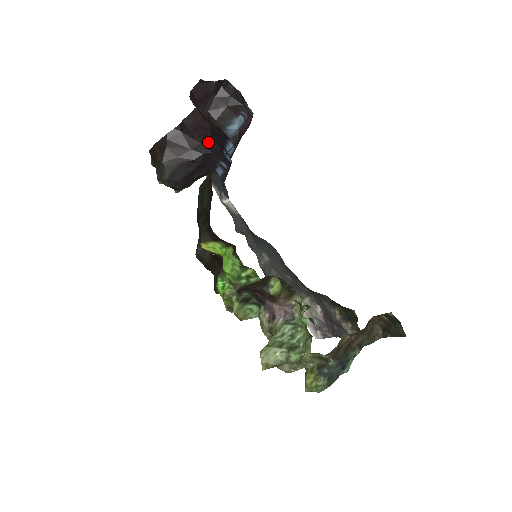
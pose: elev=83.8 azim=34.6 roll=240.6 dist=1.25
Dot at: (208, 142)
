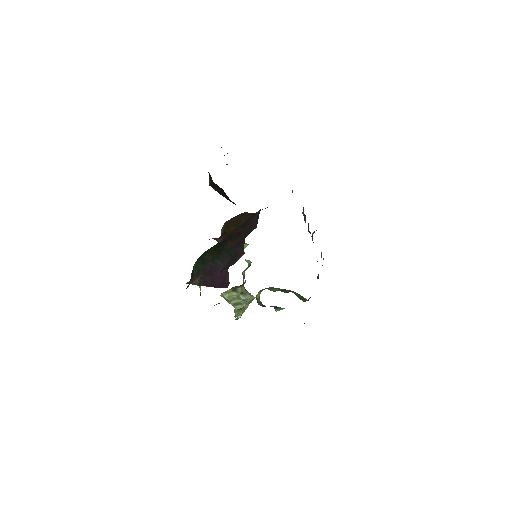
Dot at: occluded
